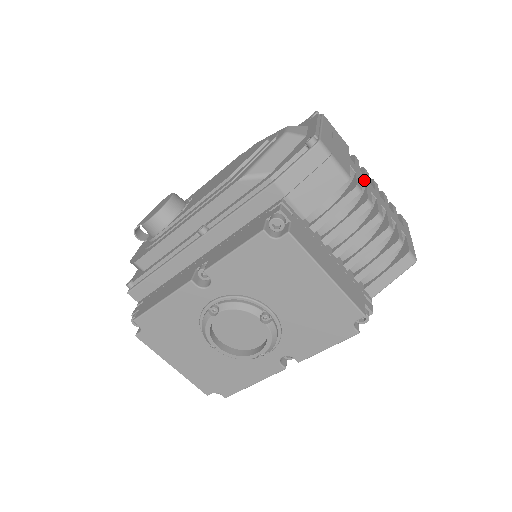
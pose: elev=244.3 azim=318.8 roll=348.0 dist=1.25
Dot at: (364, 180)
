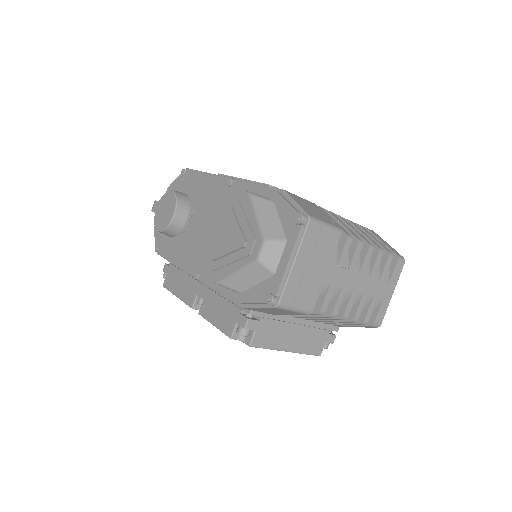
Dot at: (342, 280)
